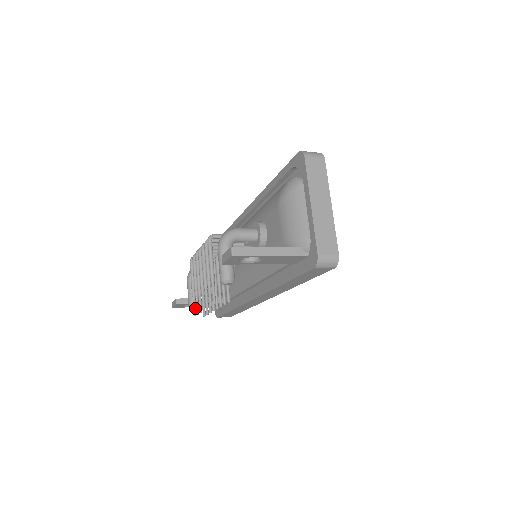
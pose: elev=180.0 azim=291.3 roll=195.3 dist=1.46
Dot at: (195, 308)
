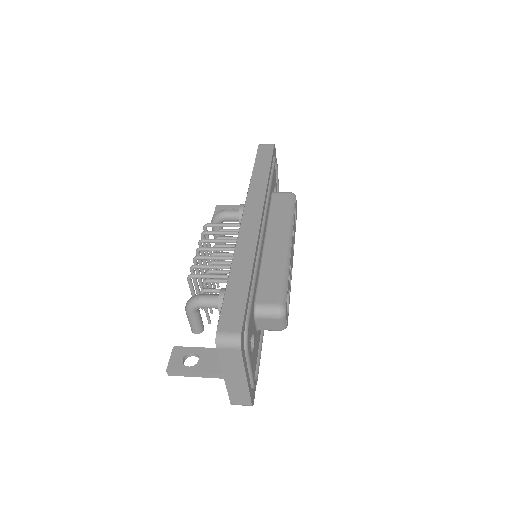
Dot at: occluded
